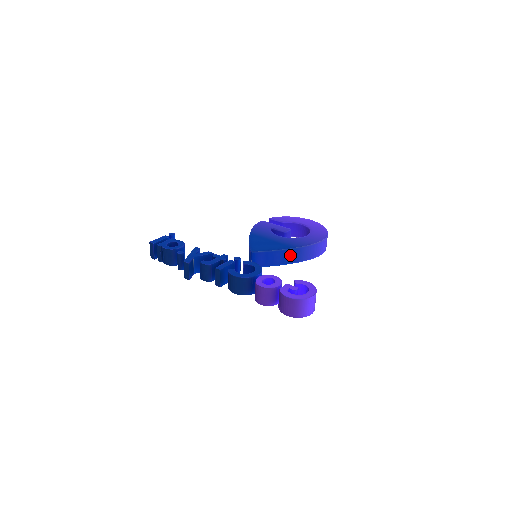
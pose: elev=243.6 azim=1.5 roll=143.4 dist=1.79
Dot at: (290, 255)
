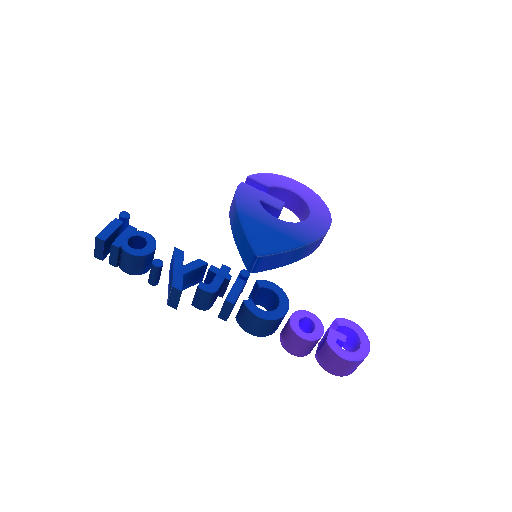
Dot at: (298, 253)
